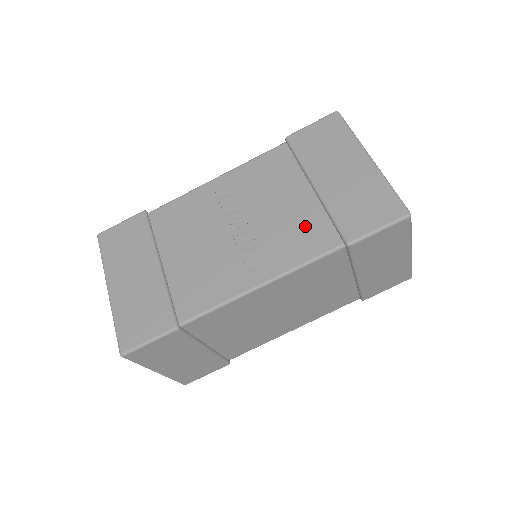
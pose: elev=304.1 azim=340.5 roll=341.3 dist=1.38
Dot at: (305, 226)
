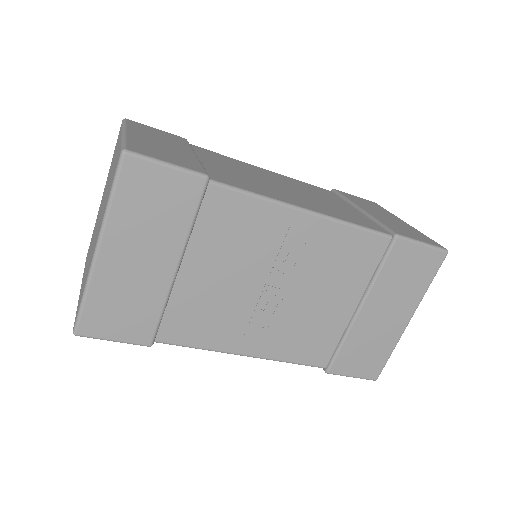
Dot at: (320, 335)
